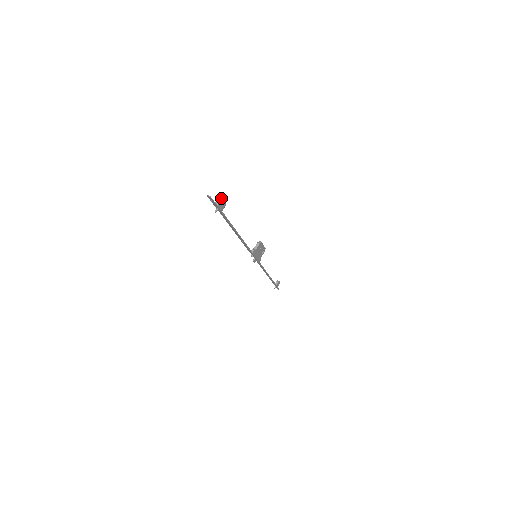
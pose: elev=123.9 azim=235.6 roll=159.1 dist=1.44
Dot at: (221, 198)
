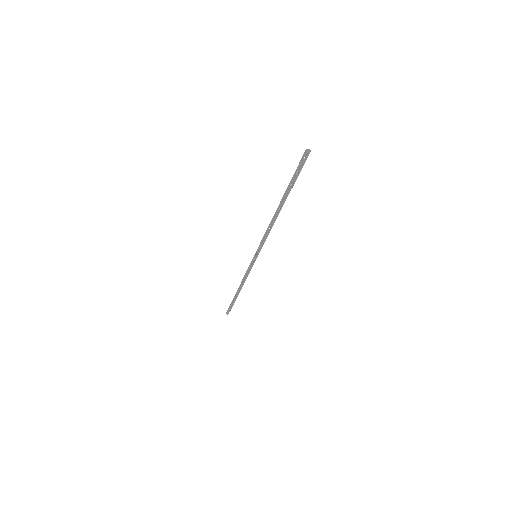
Dot at: occluded
